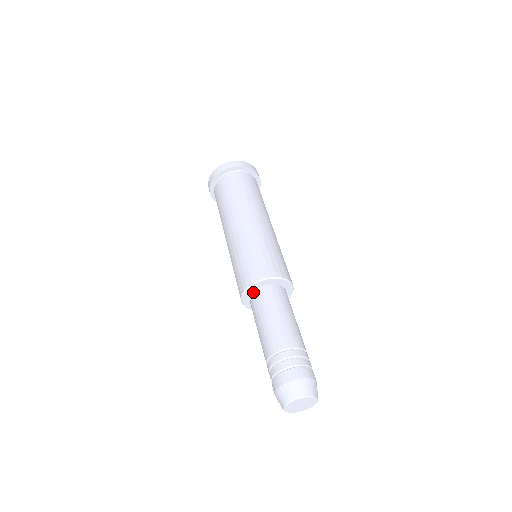
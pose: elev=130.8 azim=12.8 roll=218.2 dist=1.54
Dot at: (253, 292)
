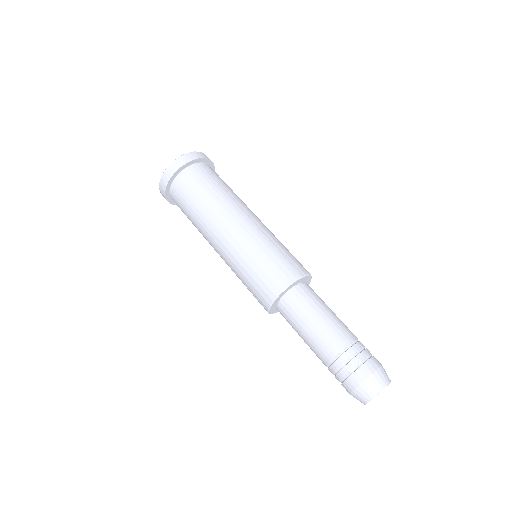
Dot at: (276, 306)
